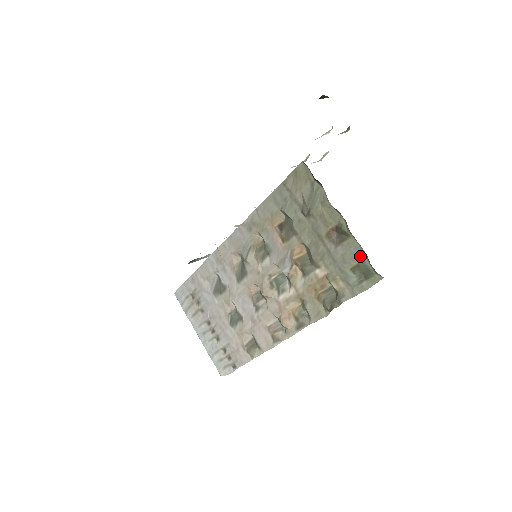
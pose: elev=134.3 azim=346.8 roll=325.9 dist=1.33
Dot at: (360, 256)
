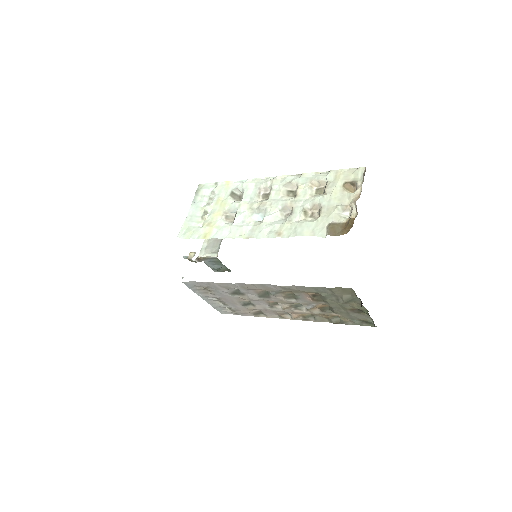
Dot at: (368, 319)
